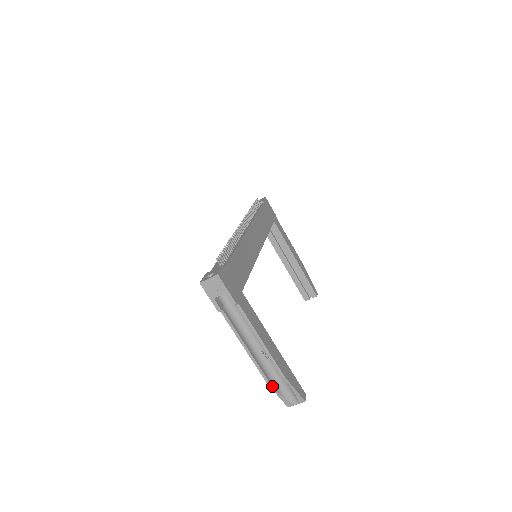
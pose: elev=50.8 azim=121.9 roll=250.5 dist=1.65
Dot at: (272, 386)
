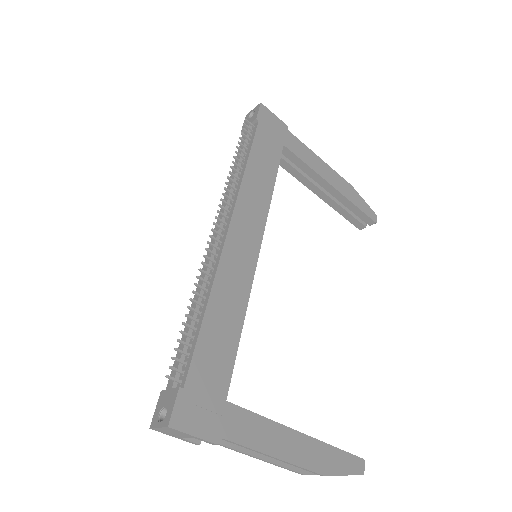
Dot at: occluded
